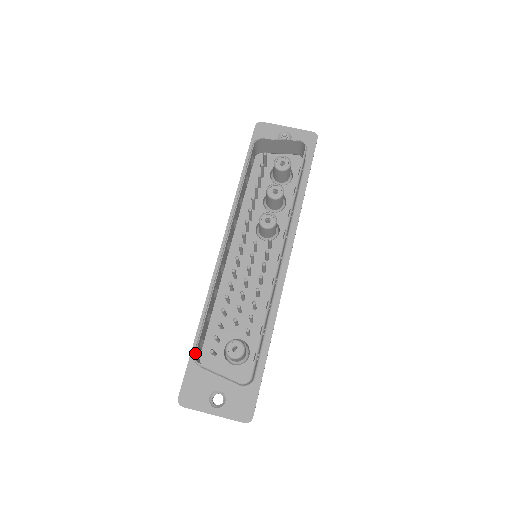
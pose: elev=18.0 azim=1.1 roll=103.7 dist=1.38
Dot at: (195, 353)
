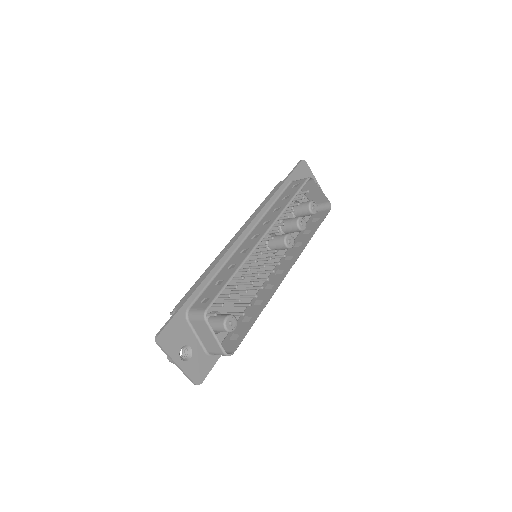
Dot at: (208, 309)
